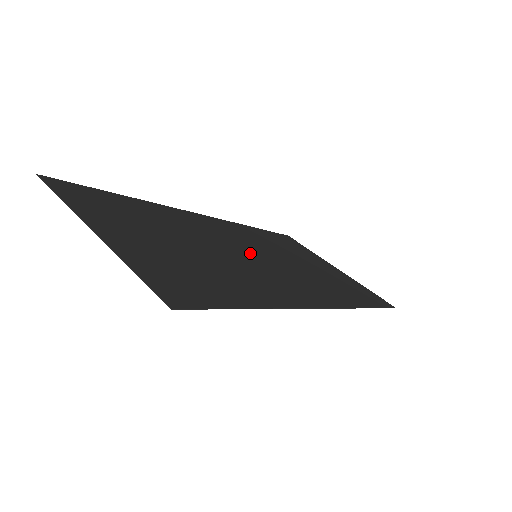
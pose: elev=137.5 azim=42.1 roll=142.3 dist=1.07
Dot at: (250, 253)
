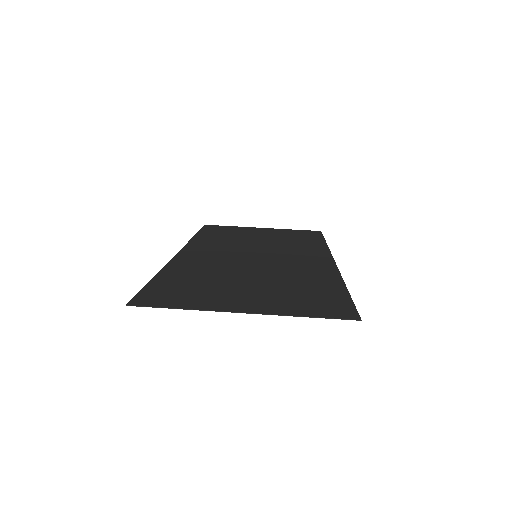
Dot at: (252, 257)
